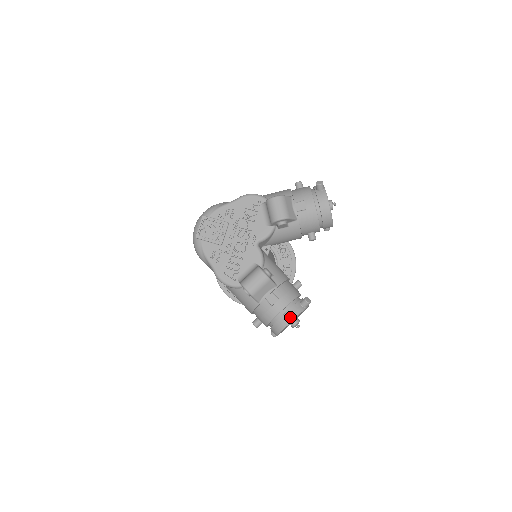
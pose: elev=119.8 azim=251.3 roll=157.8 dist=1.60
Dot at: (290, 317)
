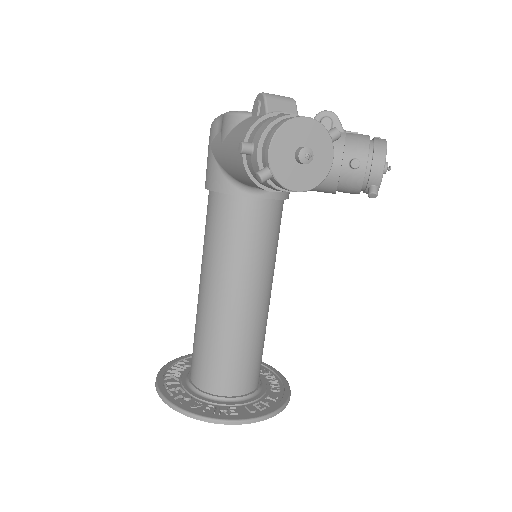
Dot at: (306, 117)
